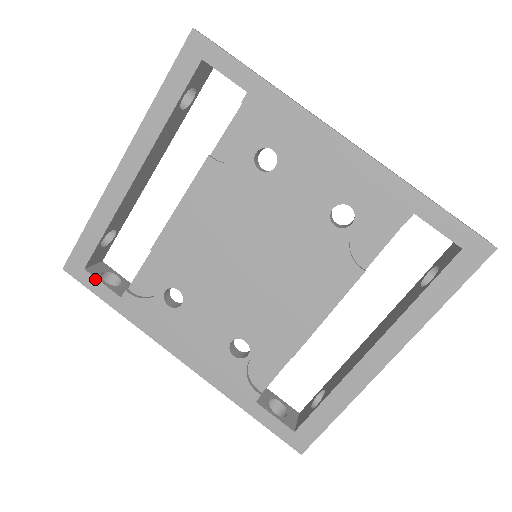
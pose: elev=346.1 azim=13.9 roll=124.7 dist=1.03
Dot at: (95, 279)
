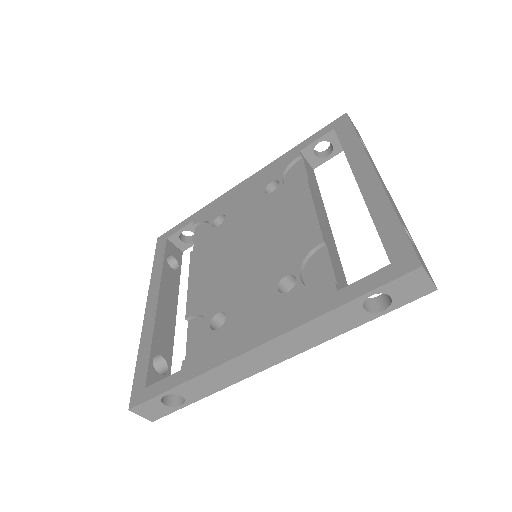
Dot at: (156, 384)
